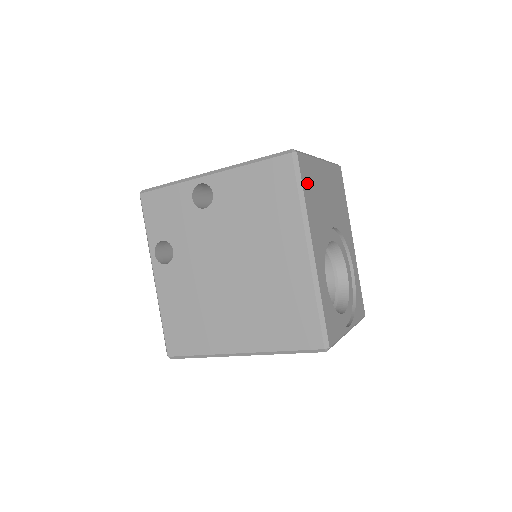
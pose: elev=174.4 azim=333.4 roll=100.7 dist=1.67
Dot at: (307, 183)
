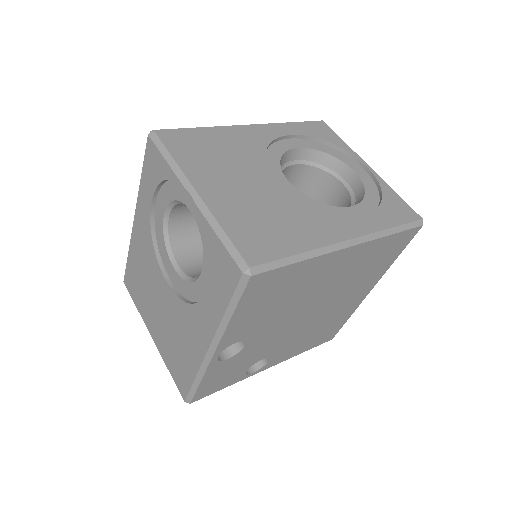
Dot at: (272, 243)
